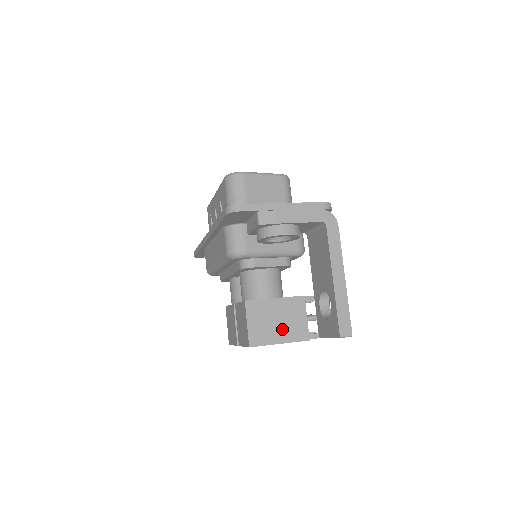
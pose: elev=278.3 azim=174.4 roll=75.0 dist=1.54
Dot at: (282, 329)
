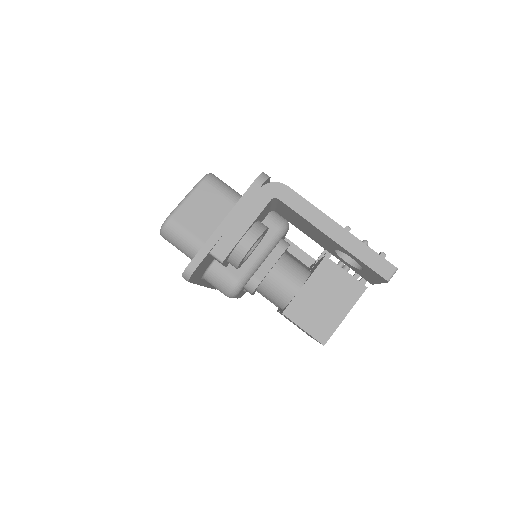
Dot at: (335, 303)
